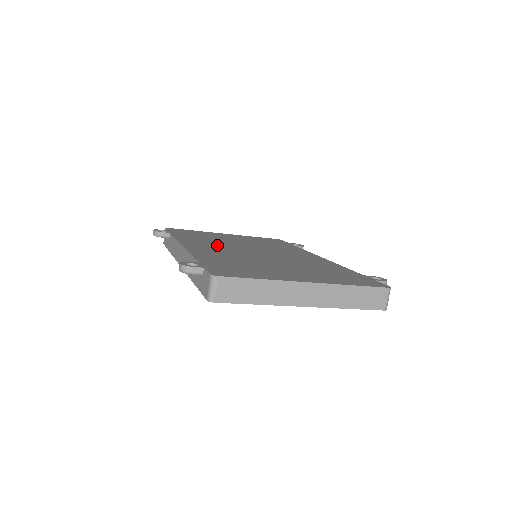
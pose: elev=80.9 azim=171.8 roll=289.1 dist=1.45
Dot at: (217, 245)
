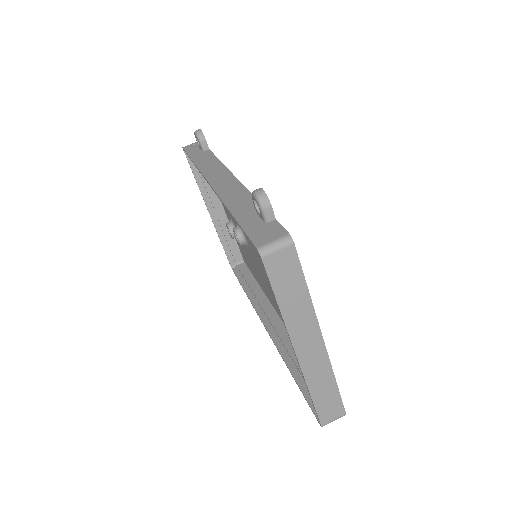
Dot at: occluded
